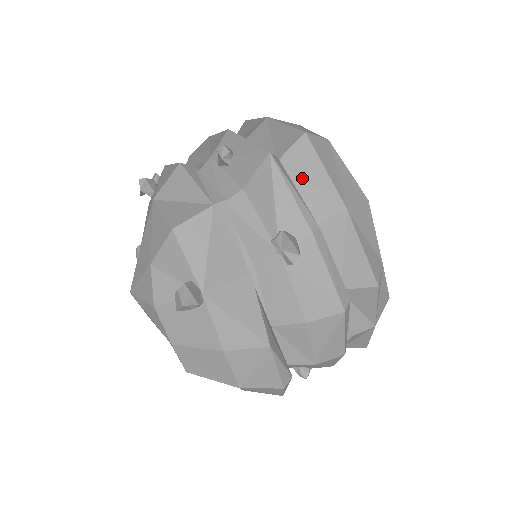
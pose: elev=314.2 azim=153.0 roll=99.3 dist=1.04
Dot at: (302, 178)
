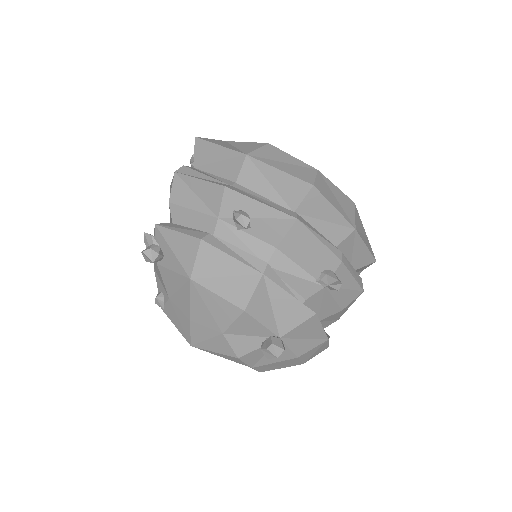
Dot at: (317, 219)
